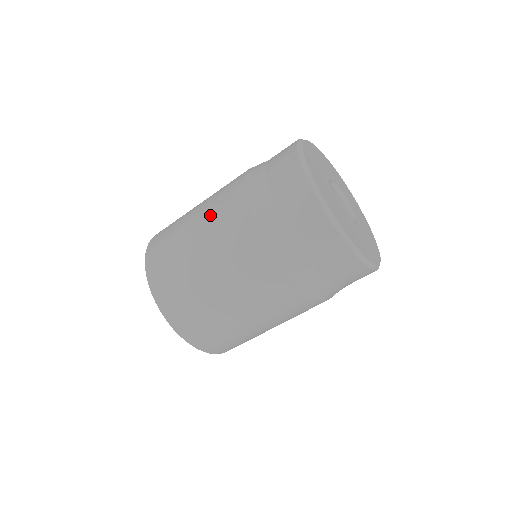
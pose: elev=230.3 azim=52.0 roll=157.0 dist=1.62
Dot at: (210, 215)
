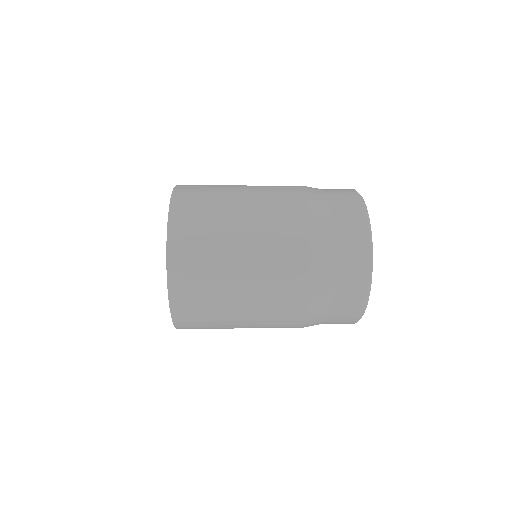
Dot at: occluded
